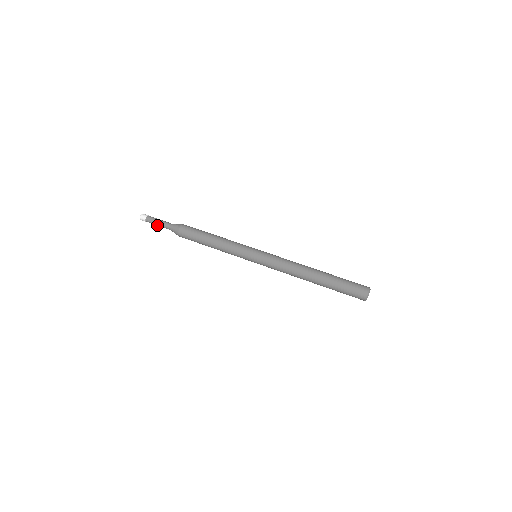
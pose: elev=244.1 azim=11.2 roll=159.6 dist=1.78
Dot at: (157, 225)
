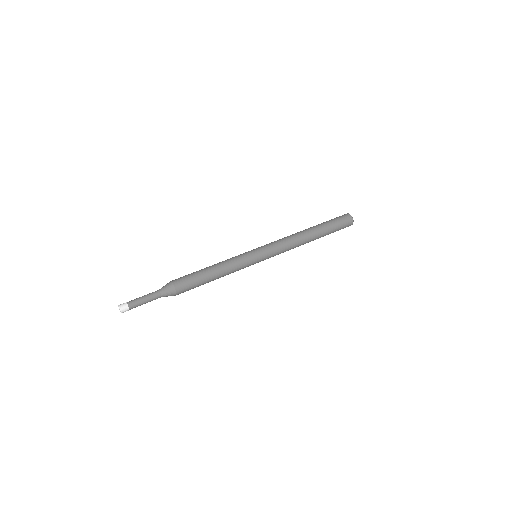
Dot at: (144, 302)
